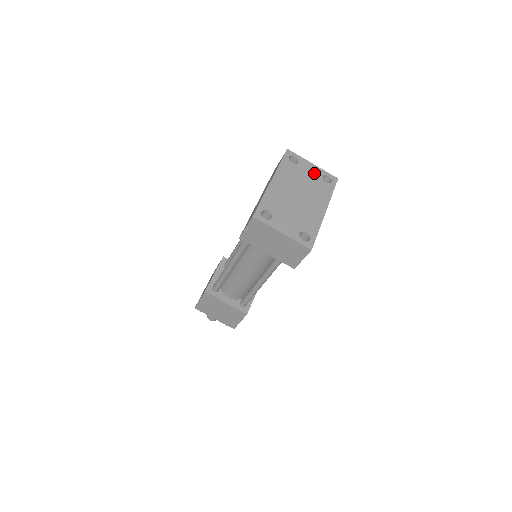
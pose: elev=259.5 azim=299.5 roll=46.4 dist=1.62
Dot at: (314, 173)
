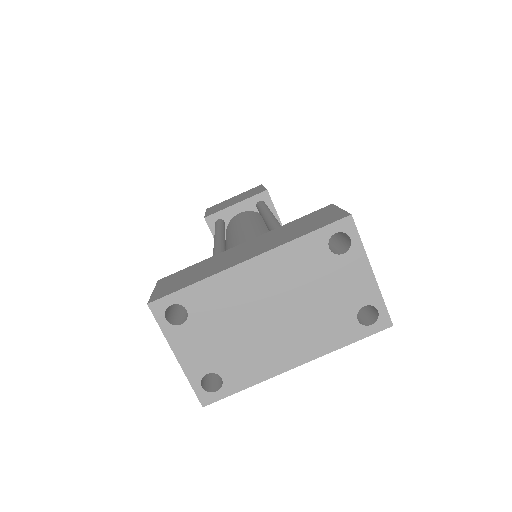
Dot at: (354, 291)
